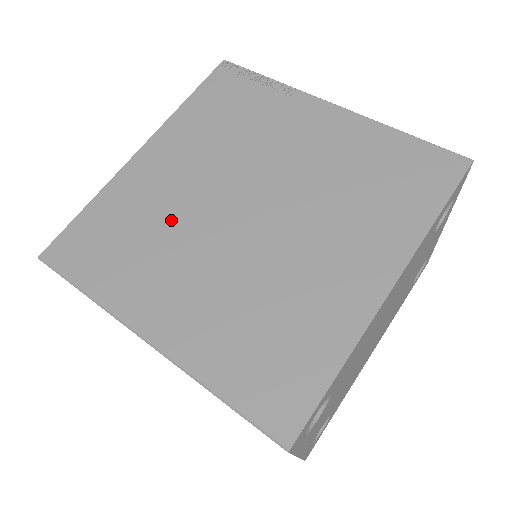
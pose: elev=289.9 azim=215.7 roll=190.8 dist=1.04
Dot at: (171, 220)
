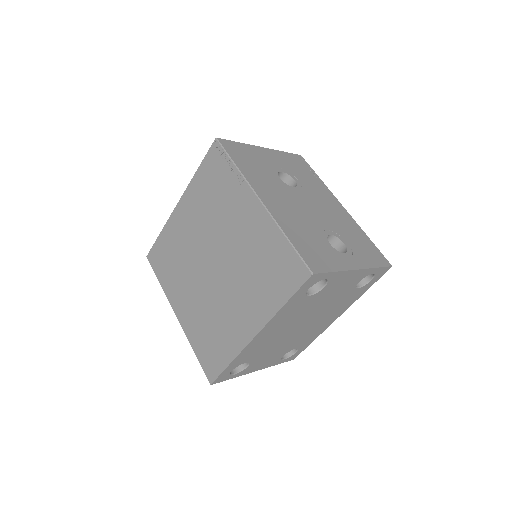
Dot at: (186, 257)
